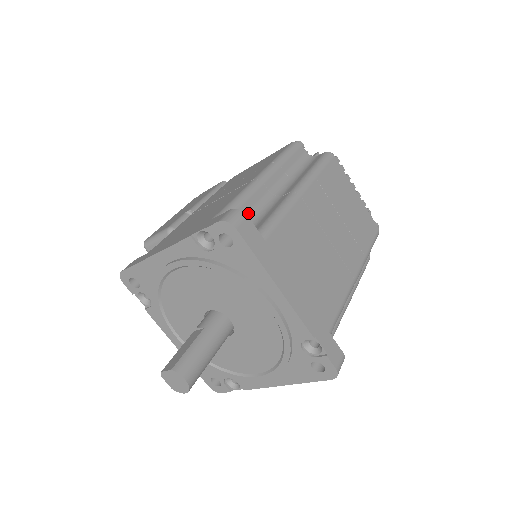
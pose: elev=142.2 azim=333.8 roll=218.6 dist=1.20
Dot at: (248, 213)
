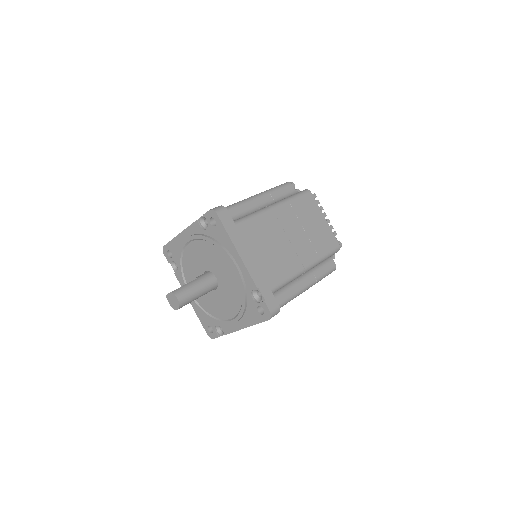
Dot at: (236, 214)
